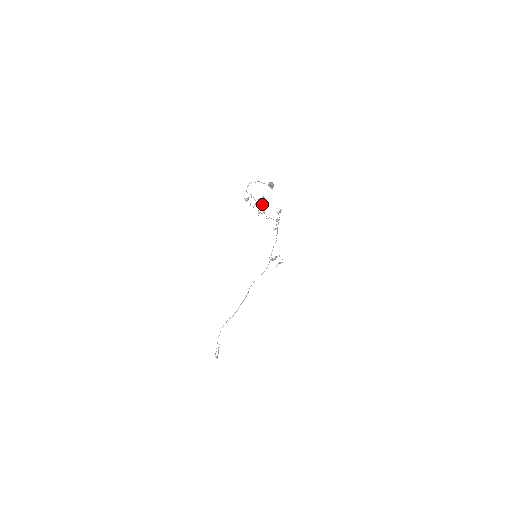
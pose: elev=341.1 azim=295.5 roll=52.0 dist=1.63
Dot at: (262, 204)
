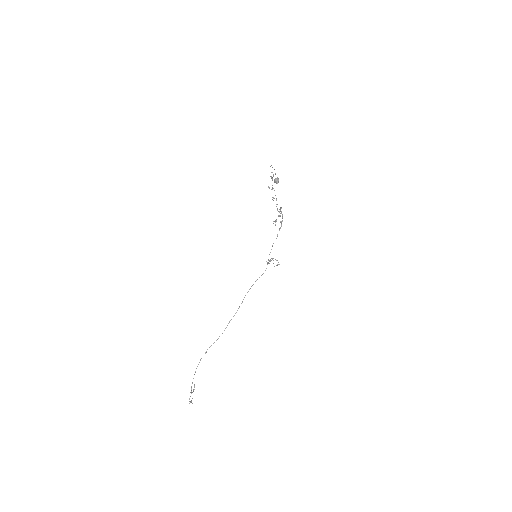
Dot at: occluded
